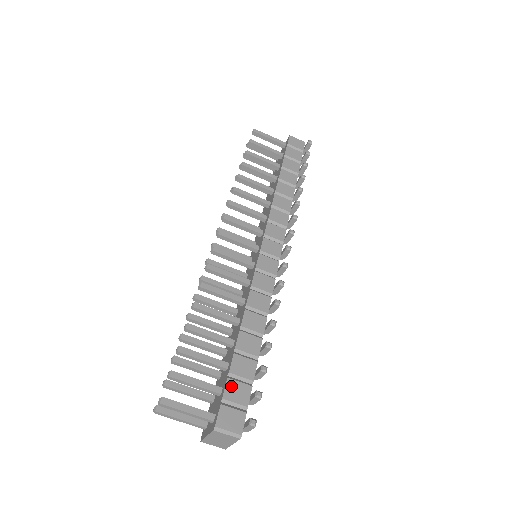
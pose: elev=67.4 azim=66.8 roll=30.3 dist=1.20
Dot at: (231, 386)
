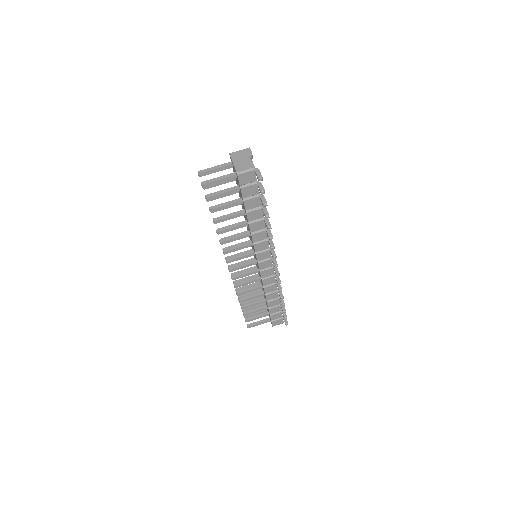
Dot at: occluded
